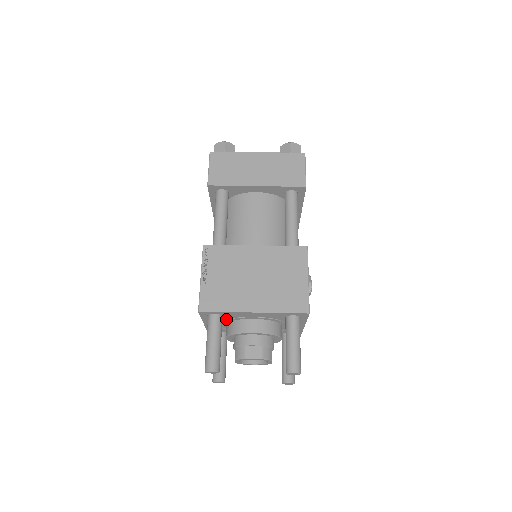
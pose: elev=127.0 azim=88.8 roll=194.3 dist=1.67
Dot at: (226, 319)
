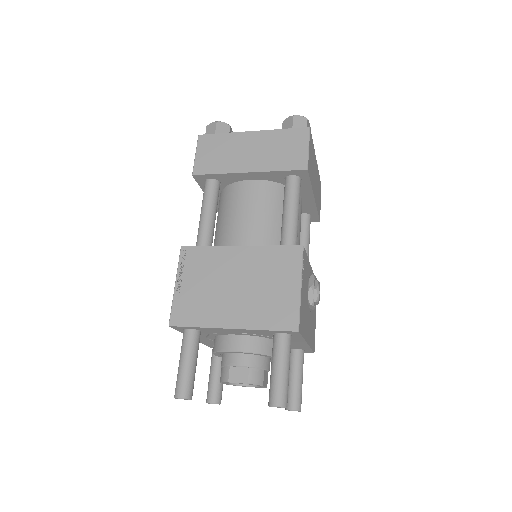
Dot at: occluded
